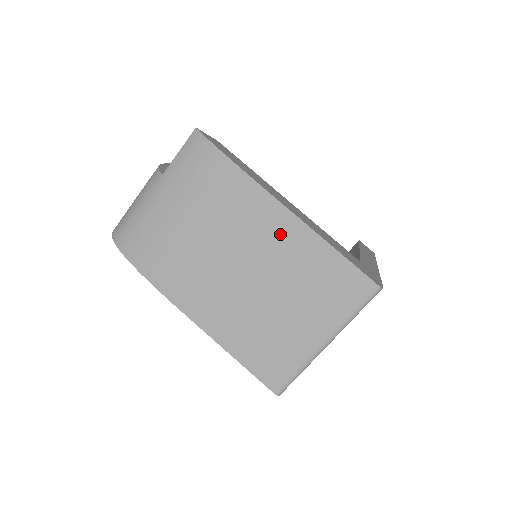
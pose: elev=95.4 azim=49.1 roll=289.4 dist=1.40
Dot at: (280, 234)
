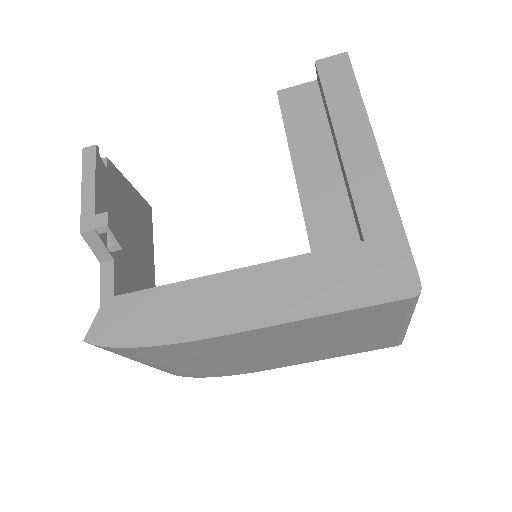
Dot at: (270, 336)
